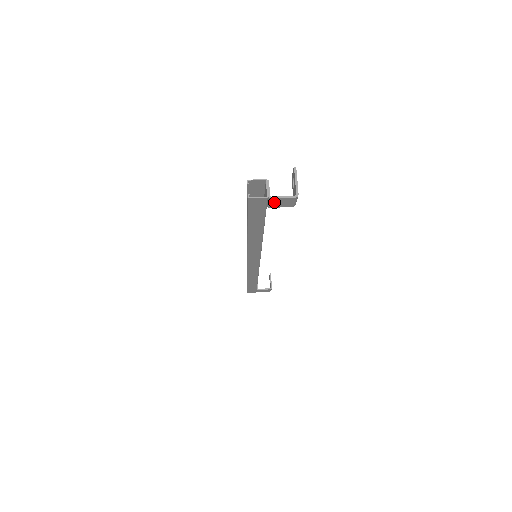
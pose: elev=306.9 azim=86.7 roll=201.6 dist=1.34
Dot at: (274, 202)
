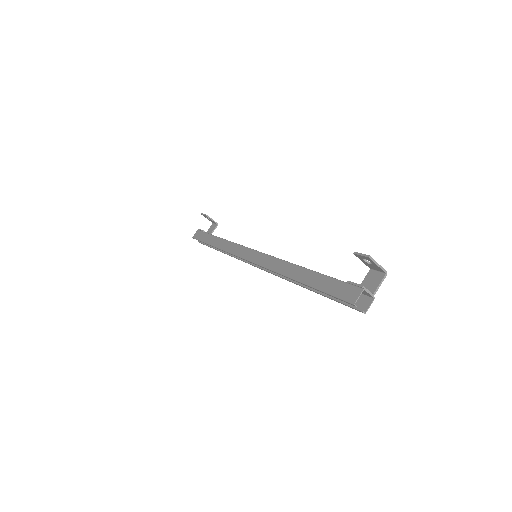
Dot at: (370, 289)
